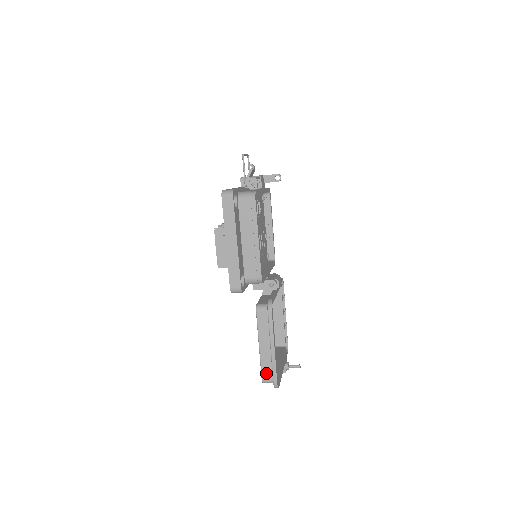
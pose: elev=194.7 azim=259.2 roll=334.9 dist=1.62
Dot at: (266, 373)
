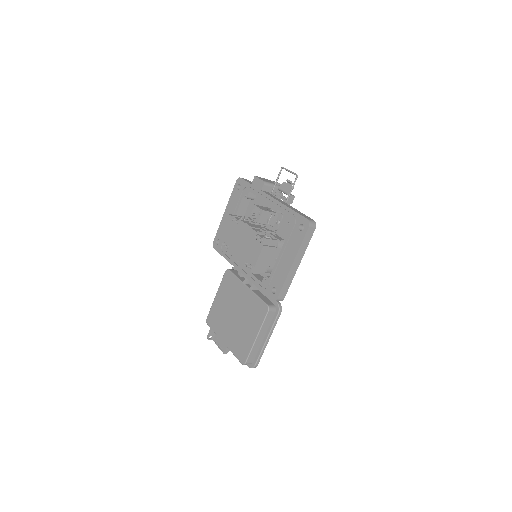
Dot at: (251, 358)
